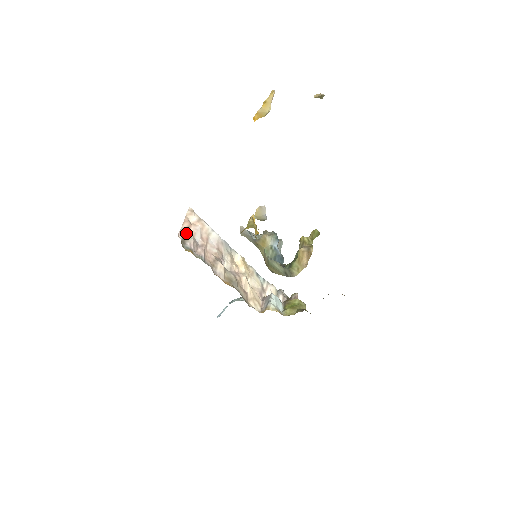
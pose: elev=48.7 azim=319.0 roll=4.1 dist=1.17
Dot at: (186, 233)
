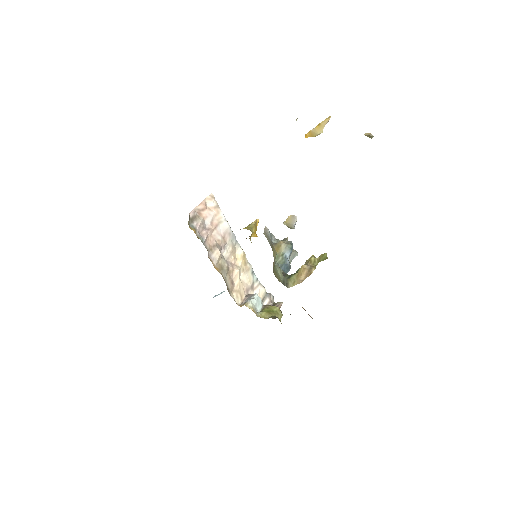
Dot at: (198, 214)
